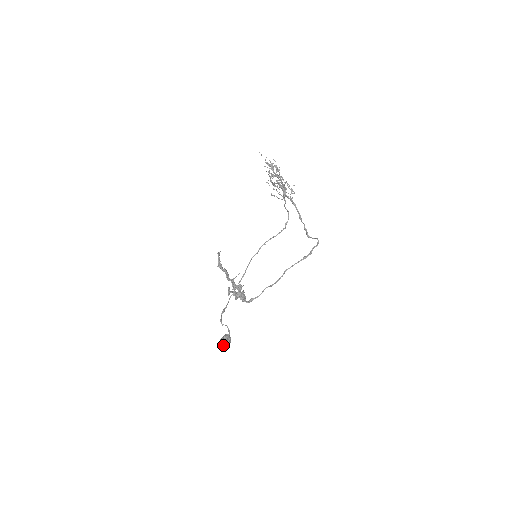
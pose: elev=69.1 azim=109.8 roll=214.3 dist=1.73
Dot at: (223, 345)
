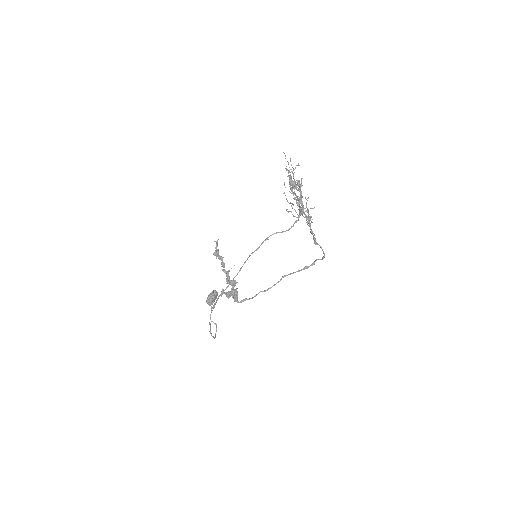
Dot at: (209, 303)
